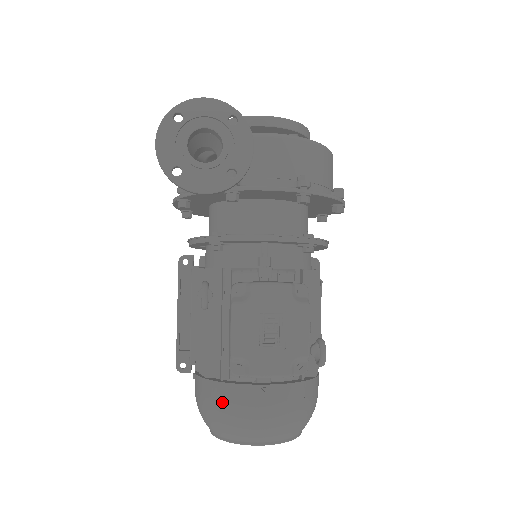
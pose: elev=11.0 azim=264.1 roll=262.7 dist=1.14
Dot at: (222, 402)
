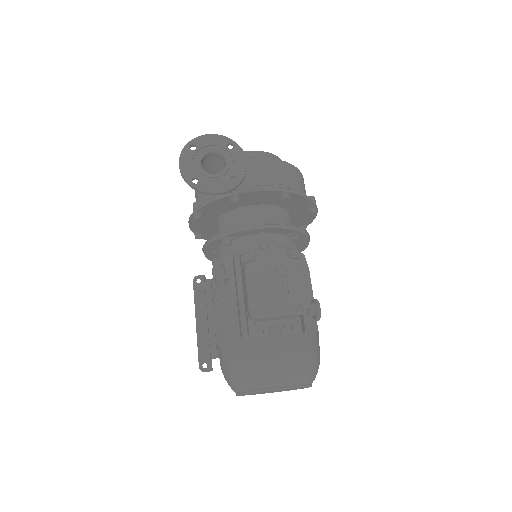
Dot at: (245, 355)
